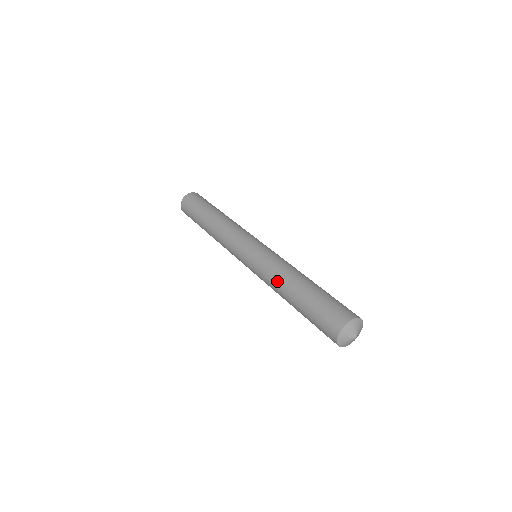
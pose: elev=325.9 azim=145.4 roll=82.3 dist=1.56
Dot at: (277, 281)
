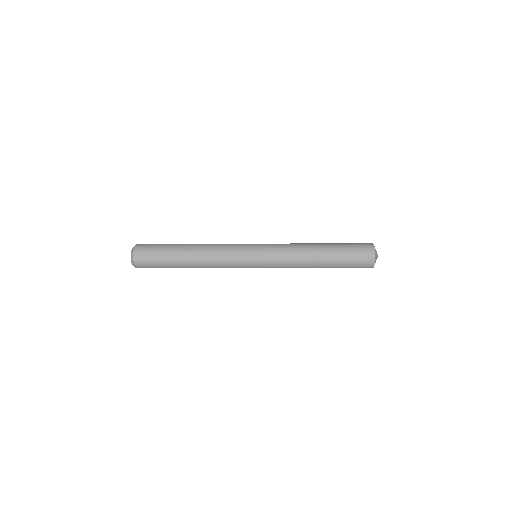
Dot at: (302, 252)
